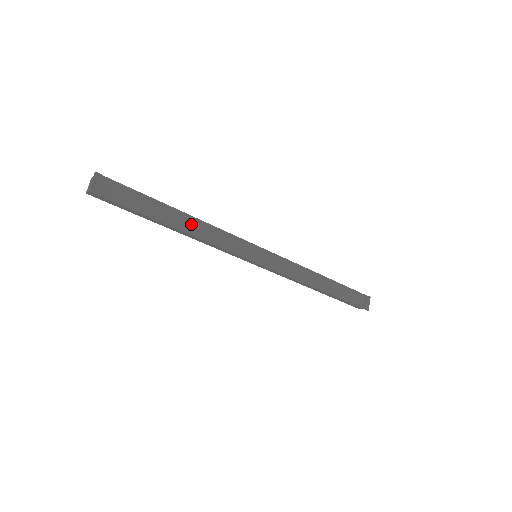
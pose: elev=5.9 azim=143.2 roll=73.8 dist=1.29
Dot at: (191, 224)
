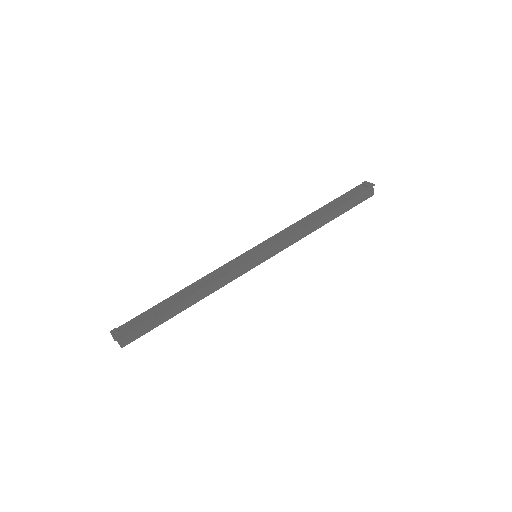
Dot at: (192, 289)
